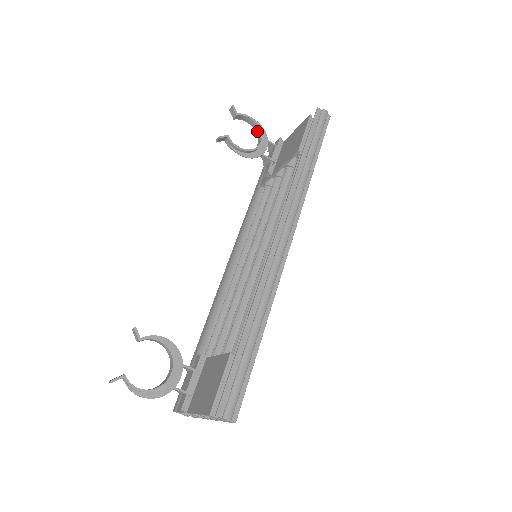
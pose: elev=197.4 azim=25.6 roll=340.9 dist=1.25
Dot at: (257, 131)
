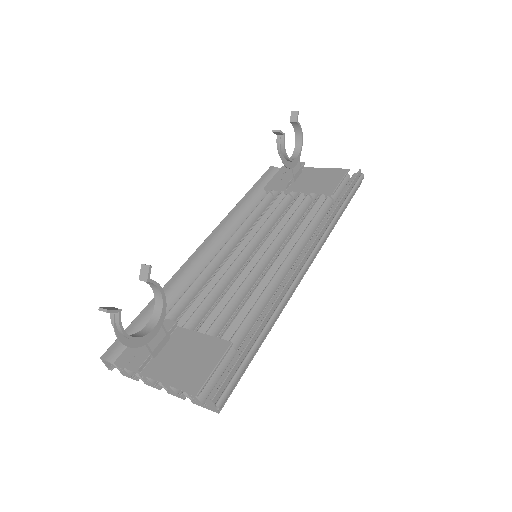
Dot at: (297, 145)
